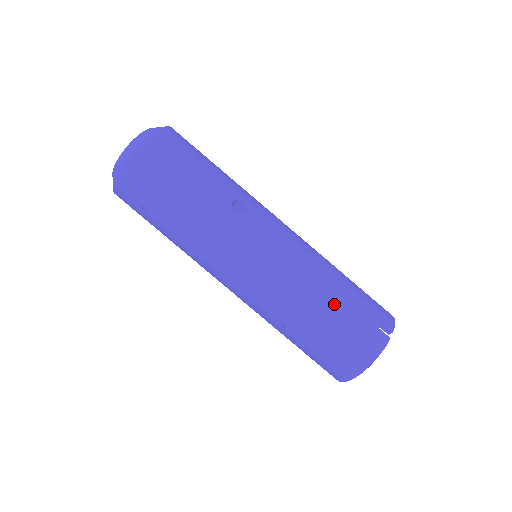
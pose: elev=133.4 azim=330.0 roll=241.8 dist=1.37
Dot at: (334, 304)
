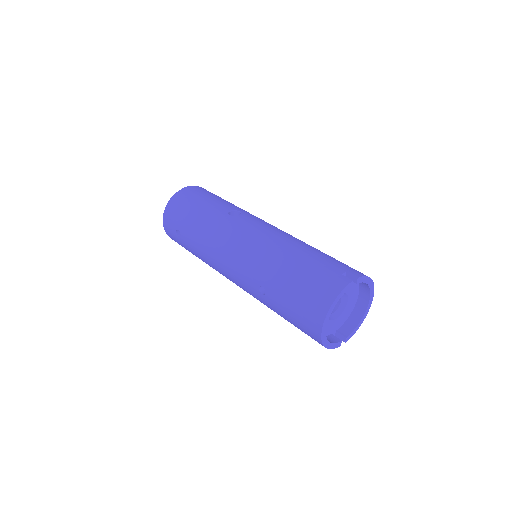
Dot at: (299, 260)
